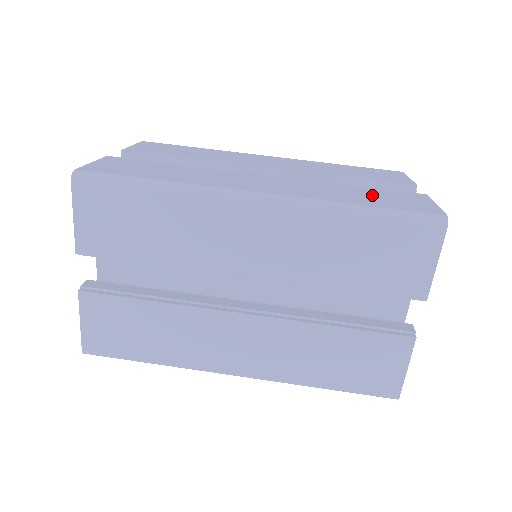
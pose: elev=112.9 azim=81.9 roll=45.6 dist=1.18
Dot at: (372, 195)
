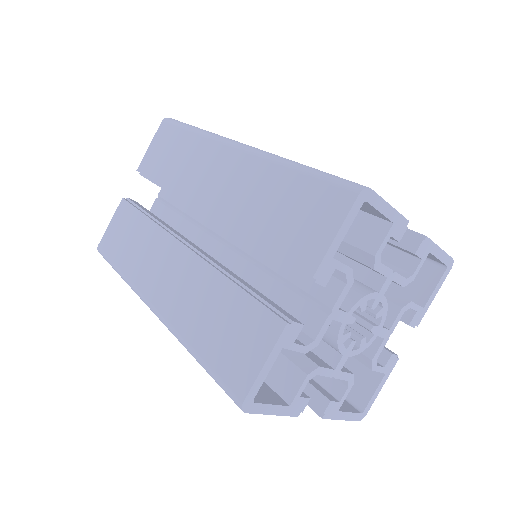
Dot at: occluded
